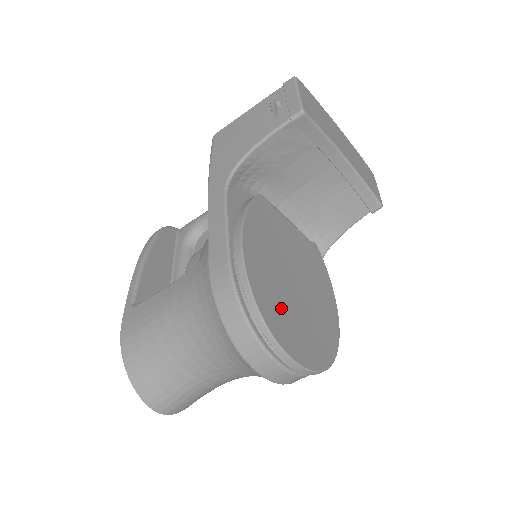
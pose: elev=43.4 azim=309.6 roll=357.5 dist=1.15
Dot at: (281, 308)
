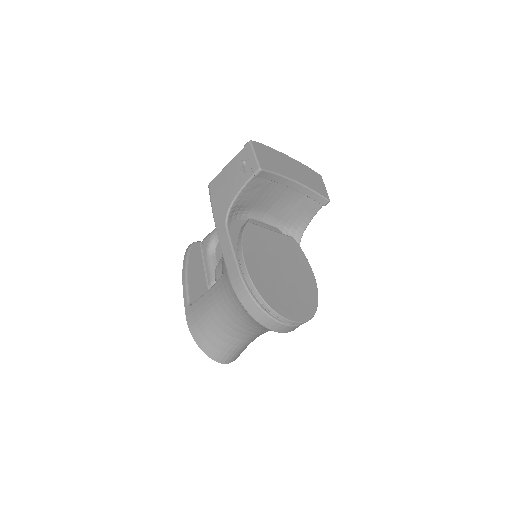
Dot at: (276, 292)
